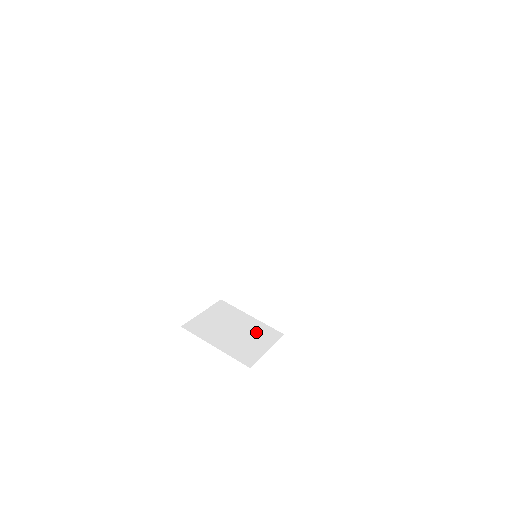
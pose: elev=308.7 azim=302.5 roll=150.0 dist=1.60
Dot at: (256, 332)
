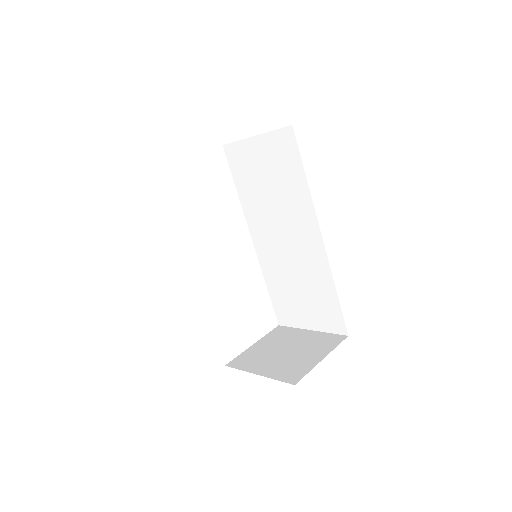
Dot at: (312, 344)
